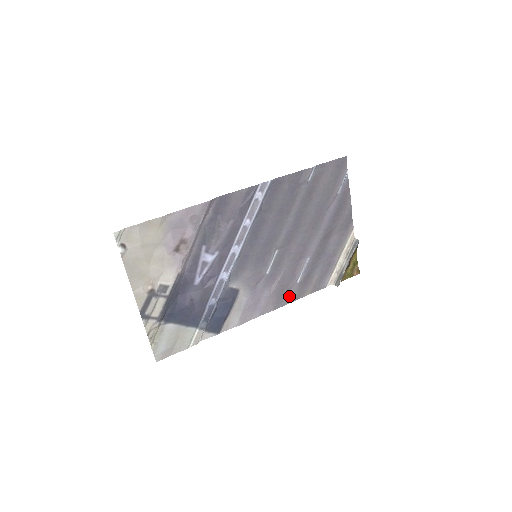
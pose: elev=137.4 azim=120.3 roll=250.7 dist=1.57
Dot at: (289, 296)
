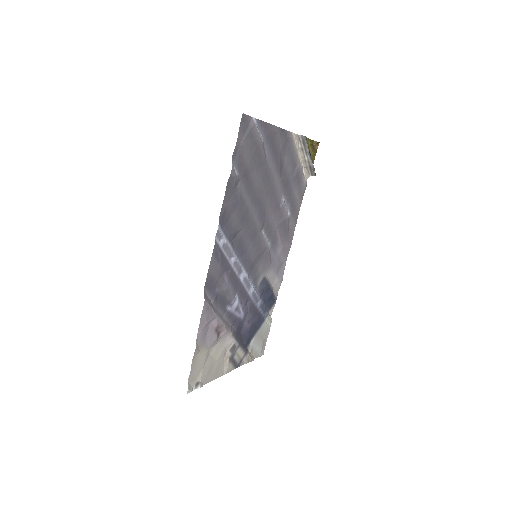
Dot at: (292, 227)
